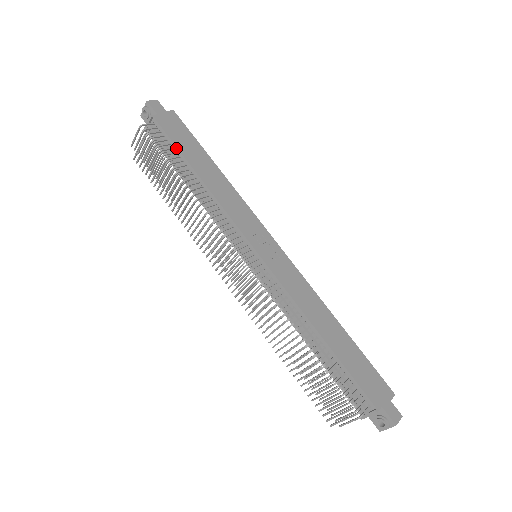
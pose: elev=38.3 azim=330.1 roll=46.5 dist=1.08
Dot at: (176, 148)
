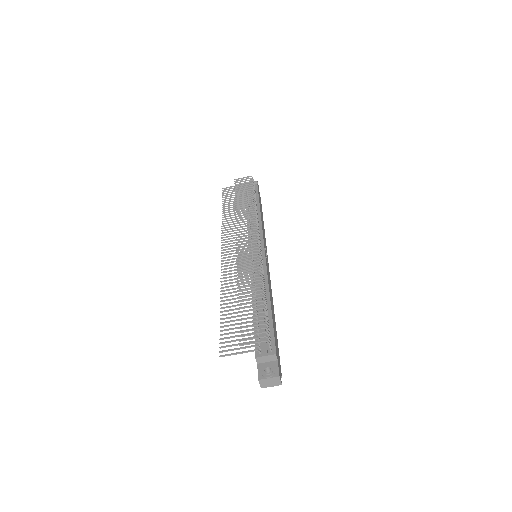
Dot at: (258, 197)
